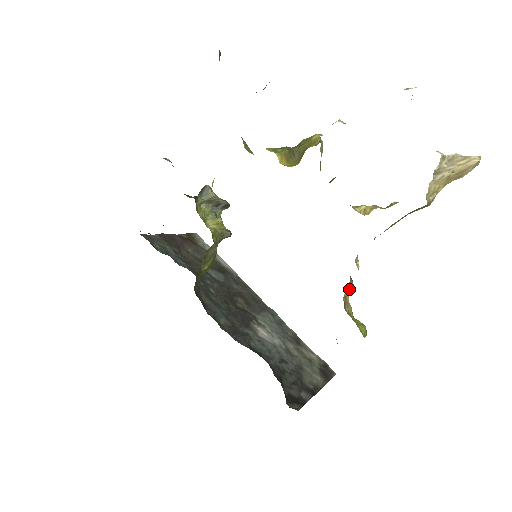
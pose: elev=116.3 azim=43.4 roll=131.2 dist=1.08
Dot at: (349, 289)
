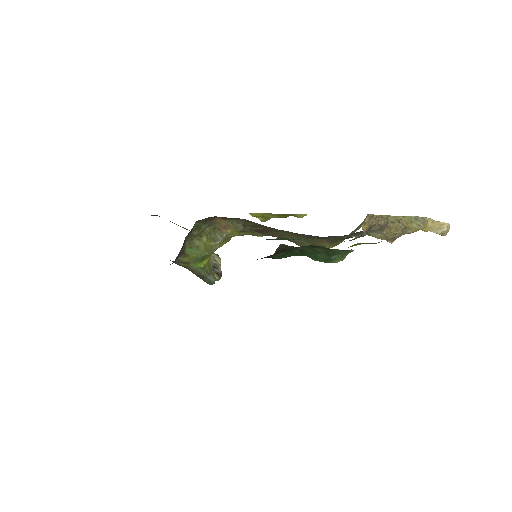
Dot at: (365, 231)
